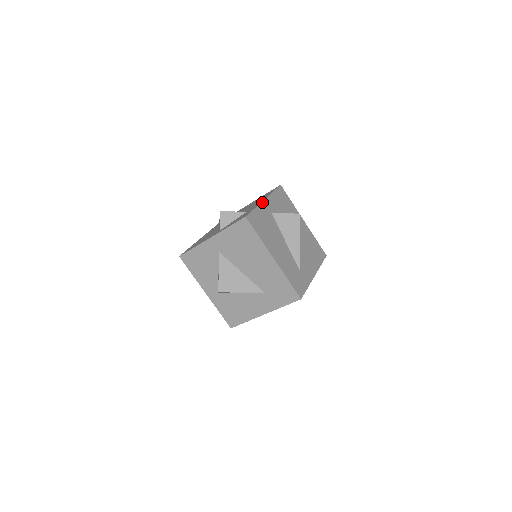
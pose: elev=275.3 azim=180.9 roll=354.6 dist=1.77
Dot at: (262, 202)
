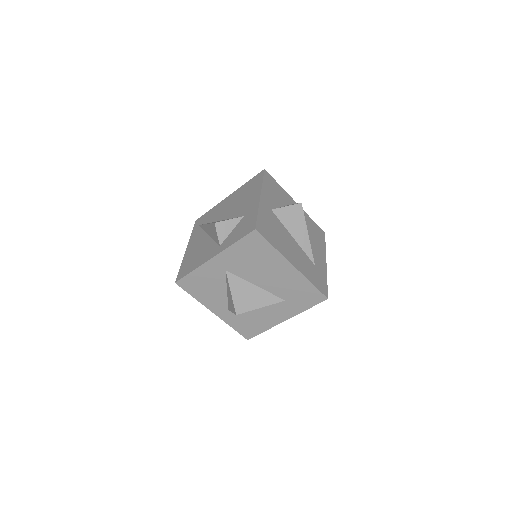
Dot at: (260, 201)
